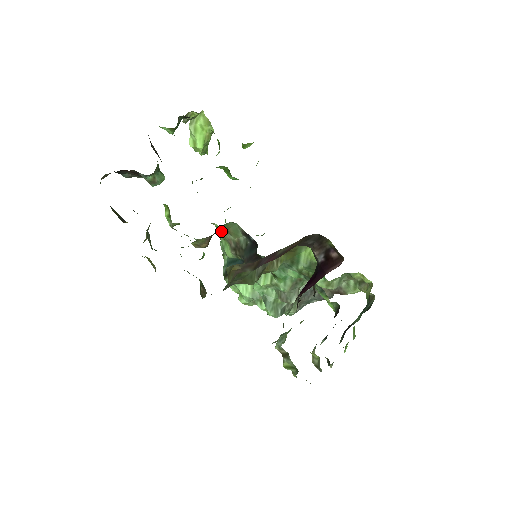
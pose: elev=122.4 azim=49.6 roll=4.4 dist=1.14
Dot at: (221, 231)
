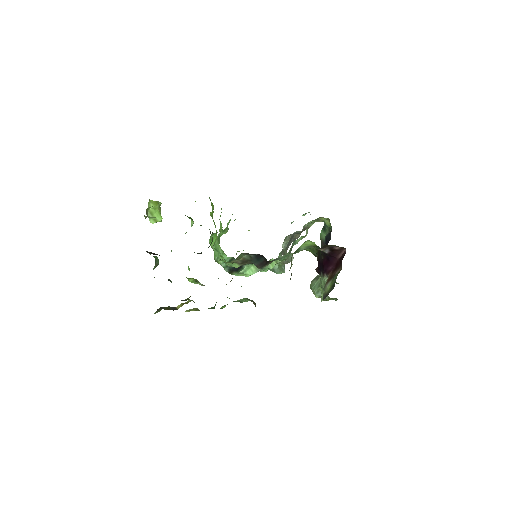
Dot at: (232, 263)
